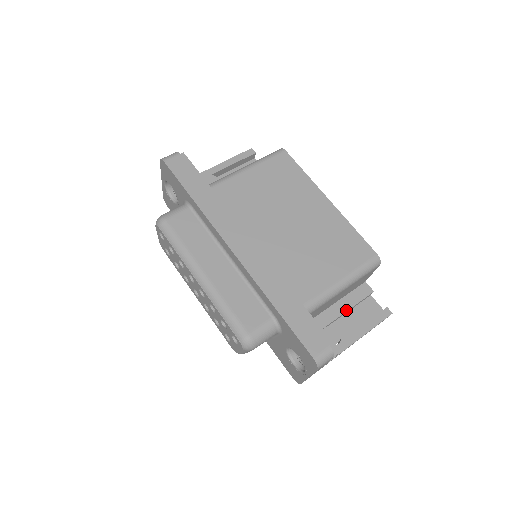
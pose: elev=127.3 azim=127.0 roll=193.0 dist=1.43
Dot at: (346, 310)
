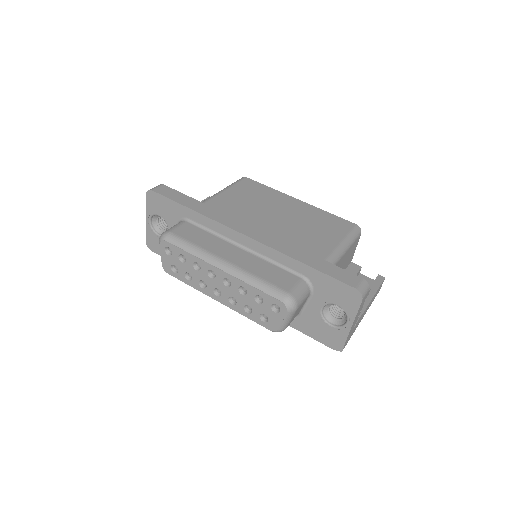
Dot at: occluded
